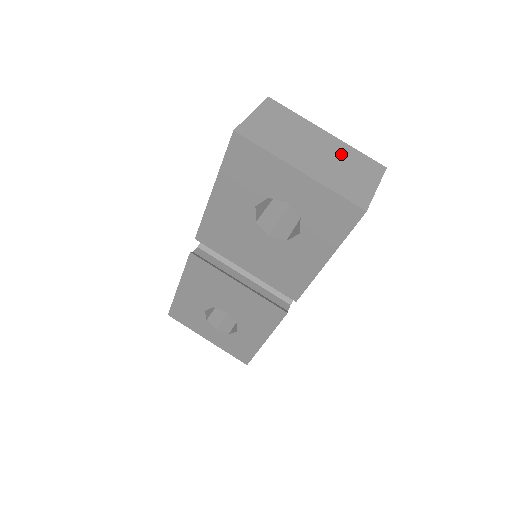
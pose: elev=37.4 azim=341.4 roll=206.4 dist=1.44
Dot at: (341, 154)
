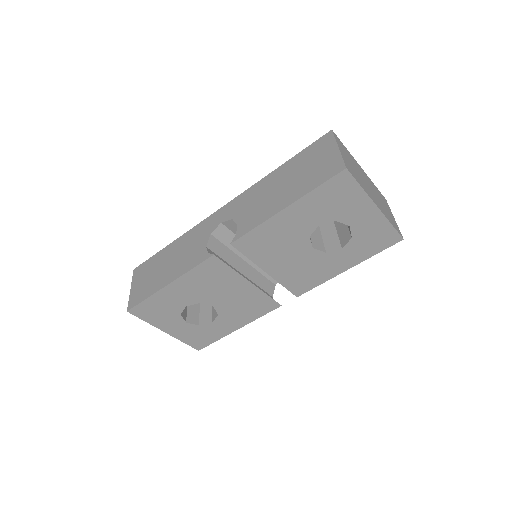
Dot at: (374, 189)
